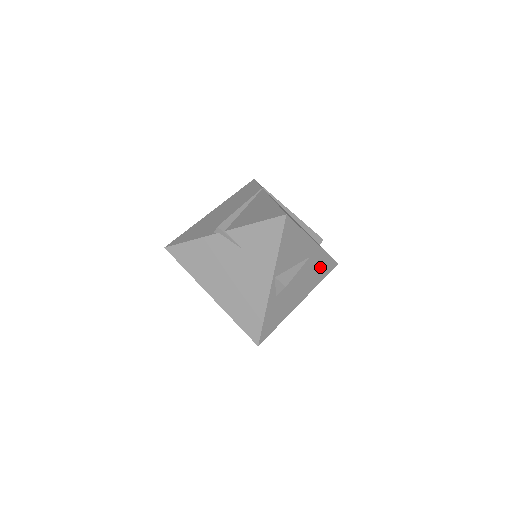
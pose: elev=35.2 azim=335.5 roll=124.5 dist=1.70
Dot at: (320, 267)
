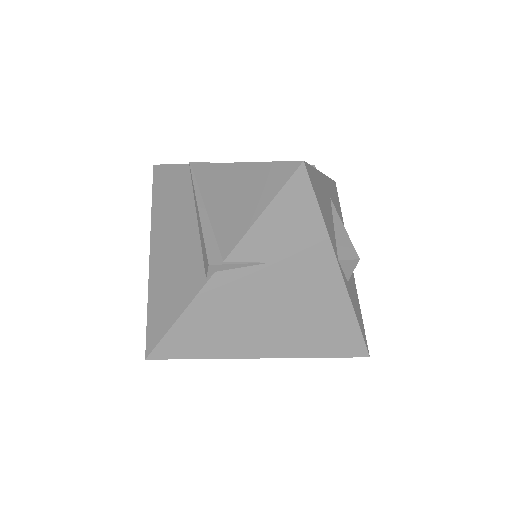
Dot at: occluded
